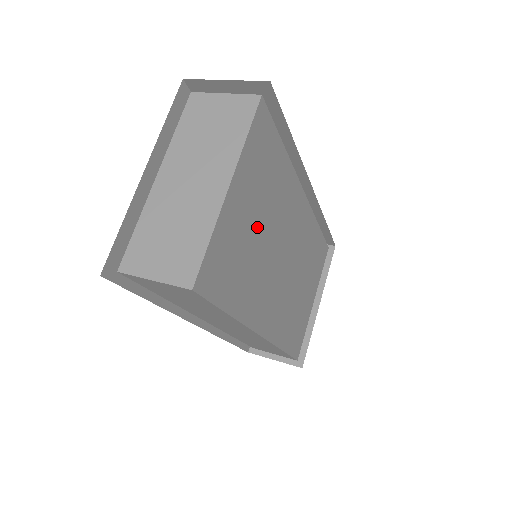
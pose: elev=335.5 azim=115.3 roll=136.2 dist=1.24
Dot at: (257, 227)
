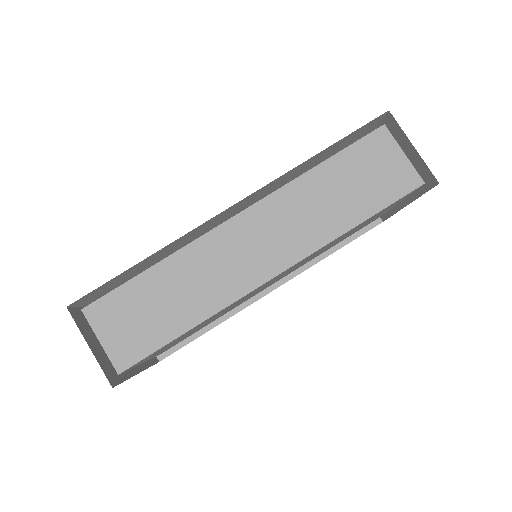
Dot at: (199, 327)
